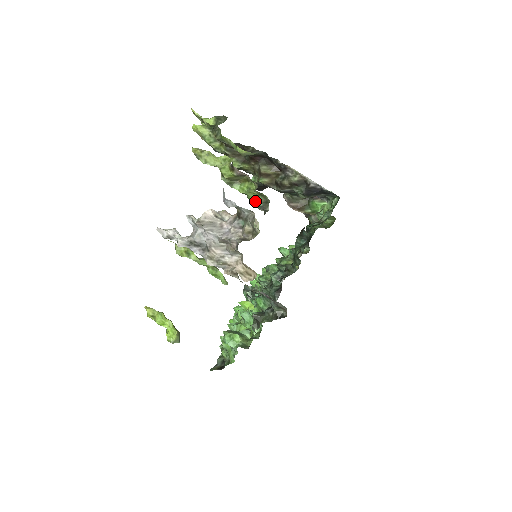
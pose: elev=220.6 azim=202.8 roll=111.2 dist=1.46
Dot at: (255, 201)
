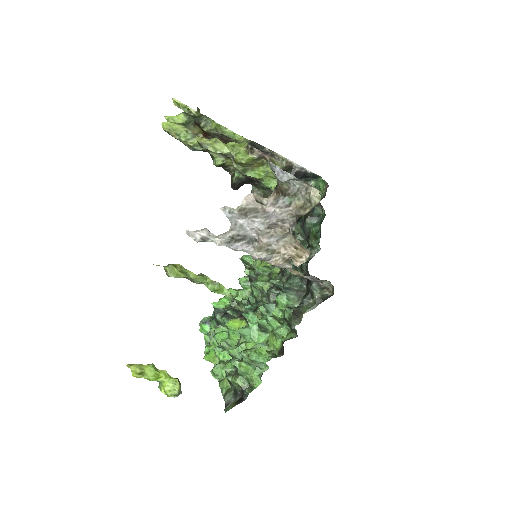
Dot at: (272, 185)
